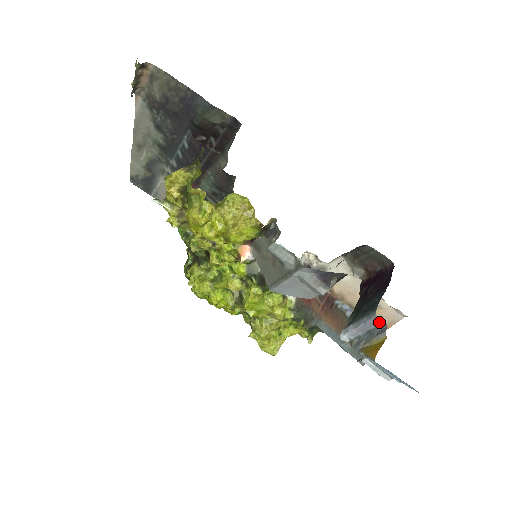
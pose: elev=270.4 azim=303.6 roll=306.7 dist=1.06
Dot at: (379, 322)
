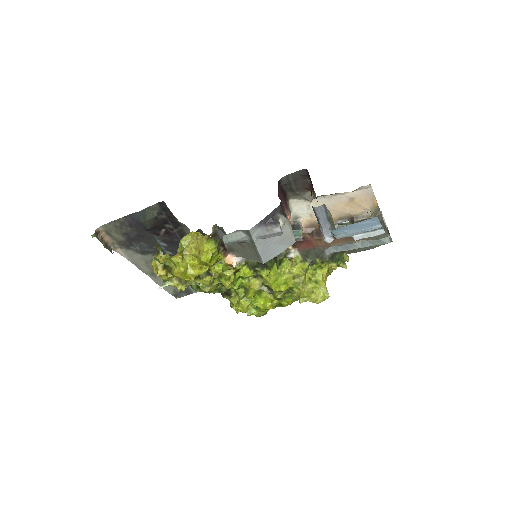
Dot at: (321, 208)
